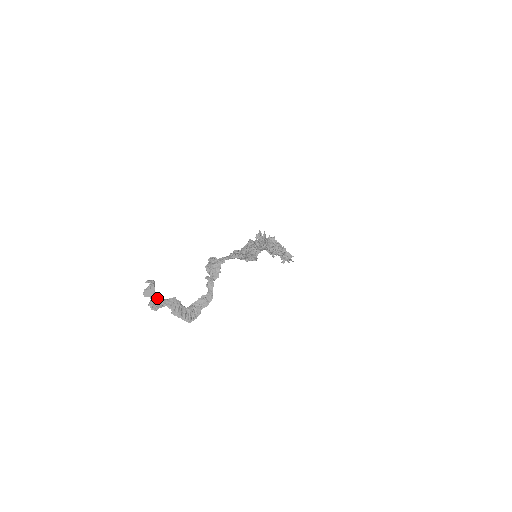
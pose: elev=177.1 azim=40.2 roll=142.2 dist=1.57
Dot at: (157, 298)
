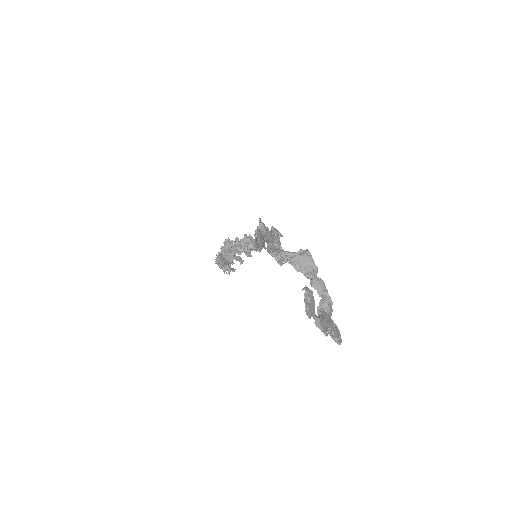
Dot at: (315, 316)
